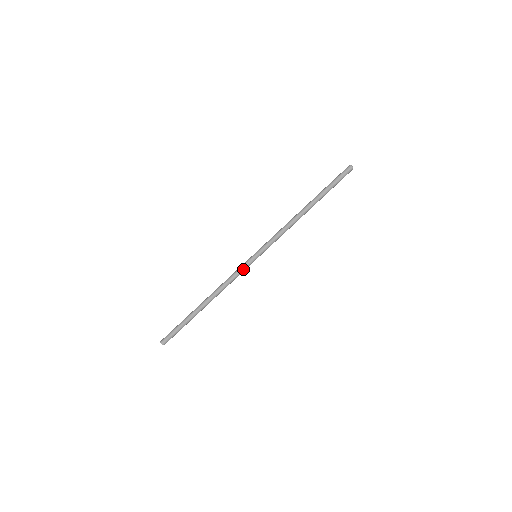
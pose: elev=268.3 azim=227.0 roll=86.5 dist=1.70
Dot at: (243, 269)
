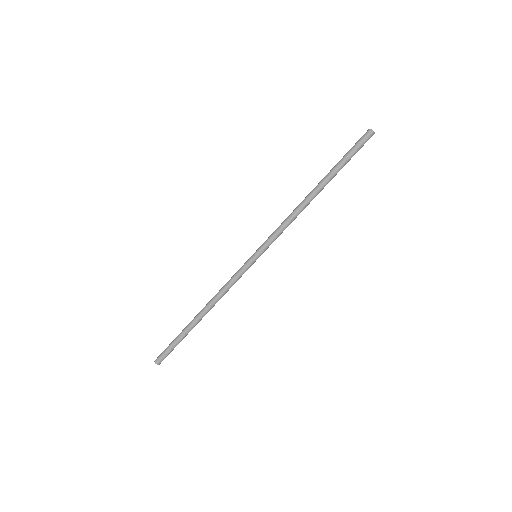
Dot at: (240, 272)
